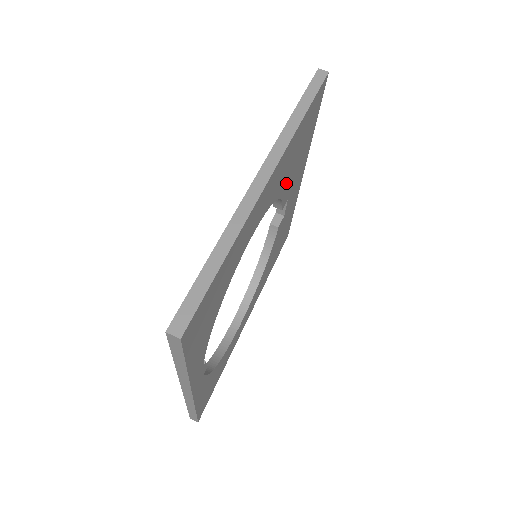
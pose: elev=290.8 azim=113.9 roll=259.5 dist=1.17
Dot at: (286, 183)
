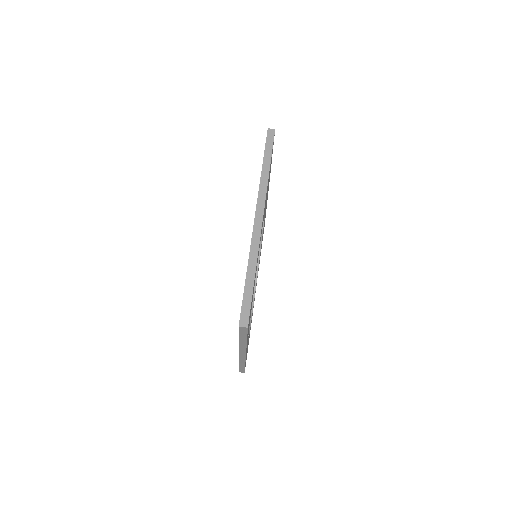
Dot at: (265, 206)
